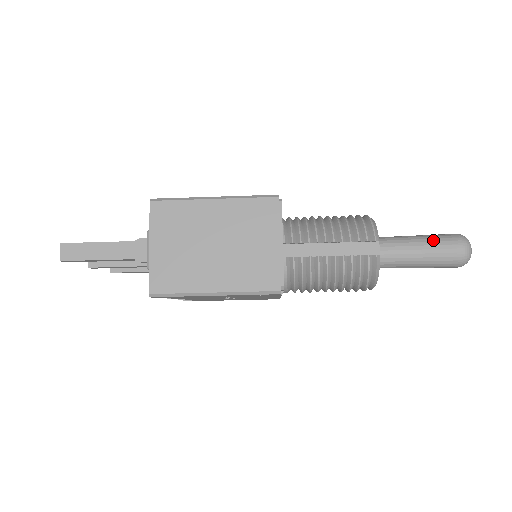
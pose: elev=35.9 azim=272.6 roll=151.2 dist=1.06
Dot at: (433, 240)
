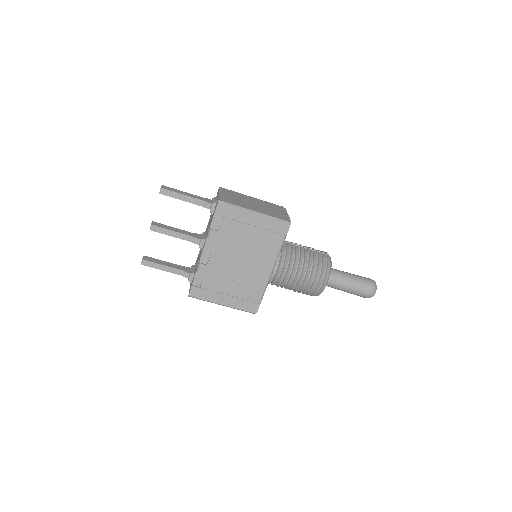
Dot at: occluded
